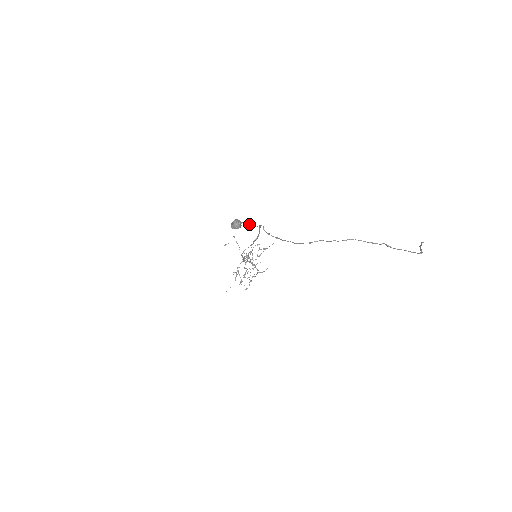
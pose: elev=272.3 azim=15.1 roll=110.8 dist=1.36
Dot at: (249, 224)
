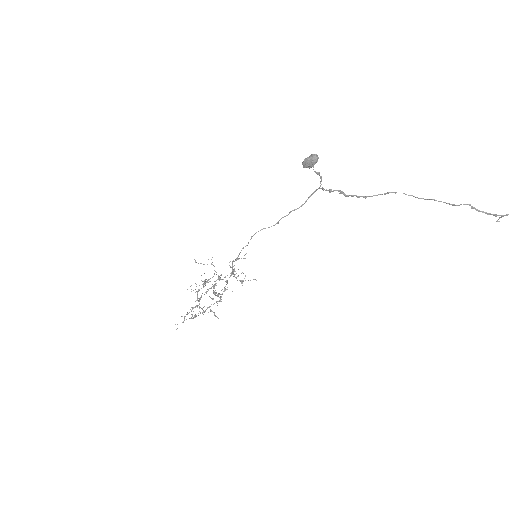
Dot at: (317, 172)
